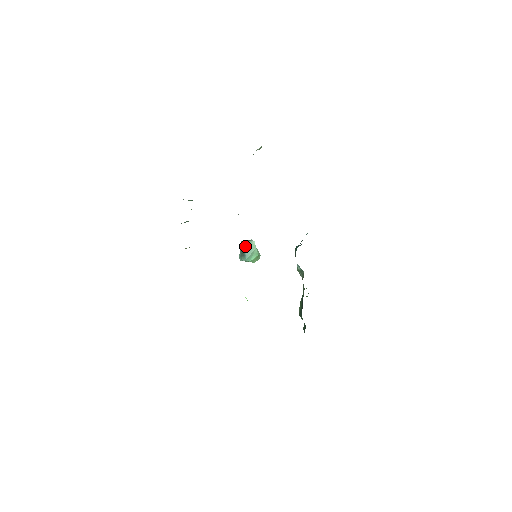
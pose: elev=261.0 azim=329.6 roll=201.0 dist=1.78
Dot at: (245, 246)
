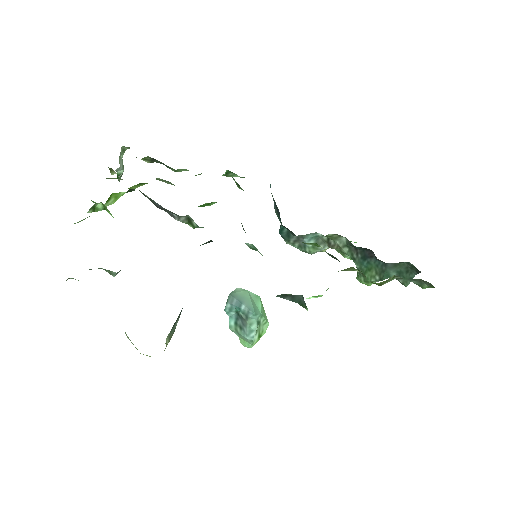
Dot at: (235, 302)
